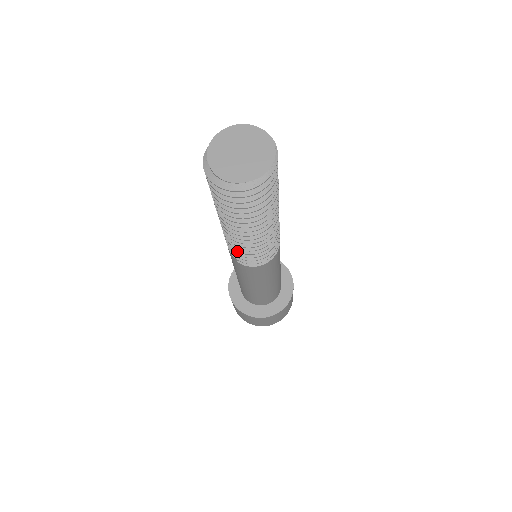
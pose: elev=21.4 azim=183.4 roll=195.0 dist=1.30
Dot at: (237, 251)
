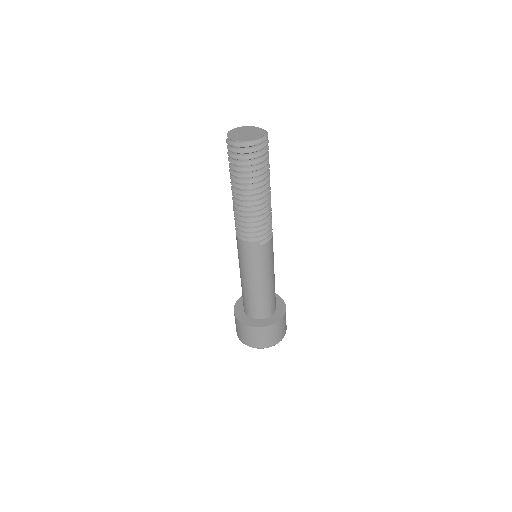
Dot at: (262, 224)
